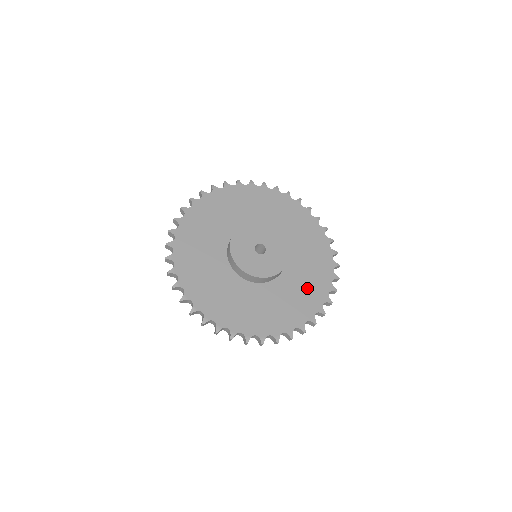
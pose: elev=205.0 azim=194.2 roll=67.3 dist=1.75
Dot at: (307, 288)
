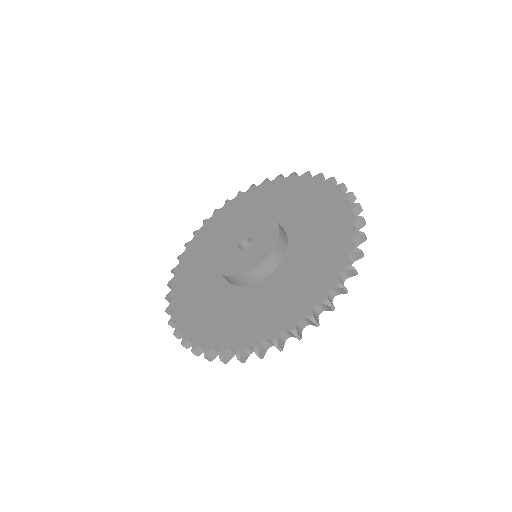
Dot at: (320, 253)
